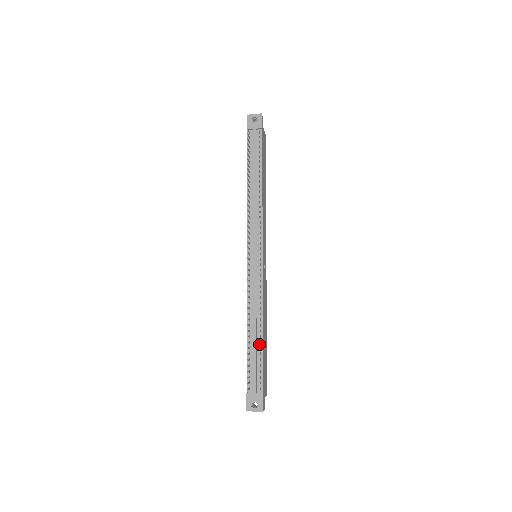
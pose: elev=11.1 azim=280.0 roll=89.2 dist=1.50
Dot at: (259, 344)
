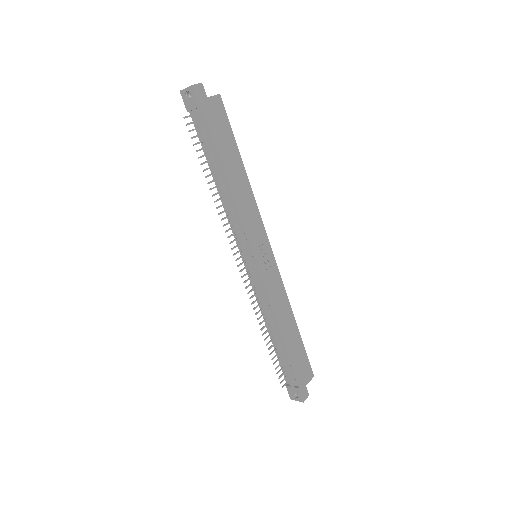
Dot at: (282, 347)
